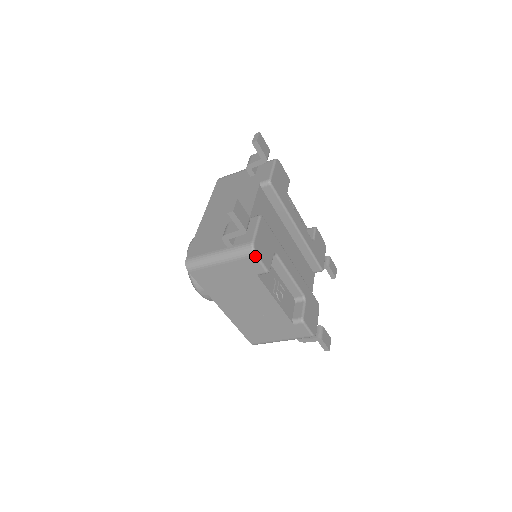
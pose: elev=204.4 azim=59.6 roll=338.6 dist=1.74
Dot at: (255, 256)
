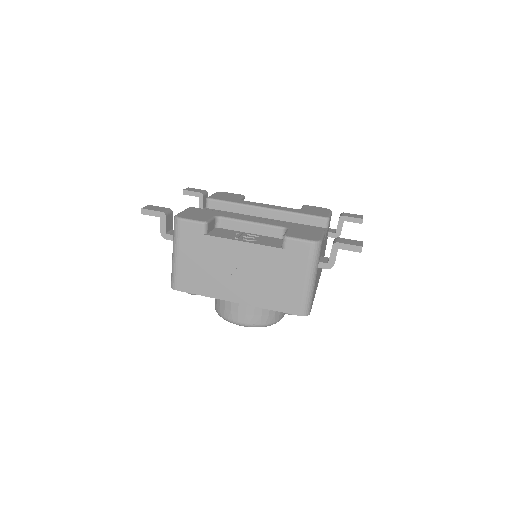
Dot at: (181, 220)
